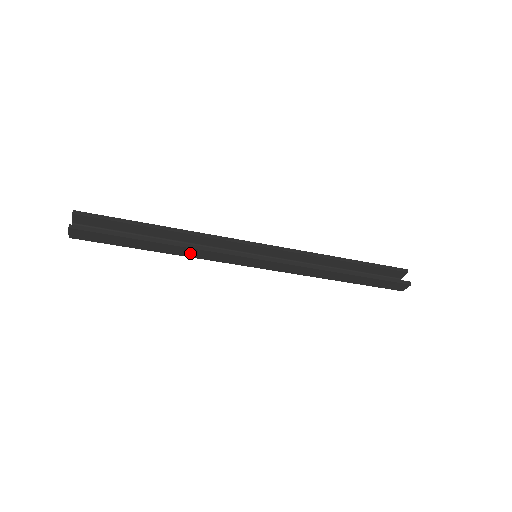
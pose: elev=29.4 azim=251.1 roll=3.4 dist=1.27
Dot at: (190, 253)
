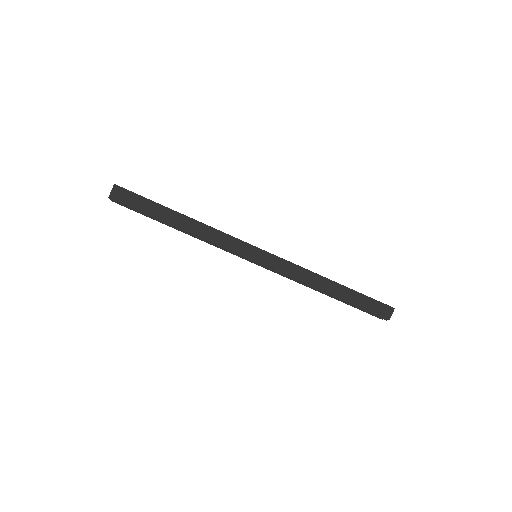
Dot at: (203, 232)
